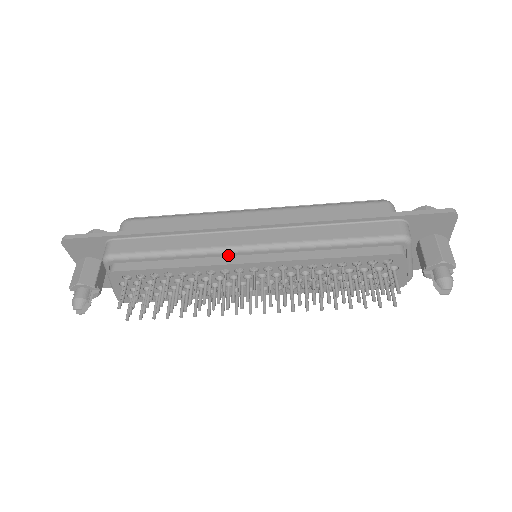
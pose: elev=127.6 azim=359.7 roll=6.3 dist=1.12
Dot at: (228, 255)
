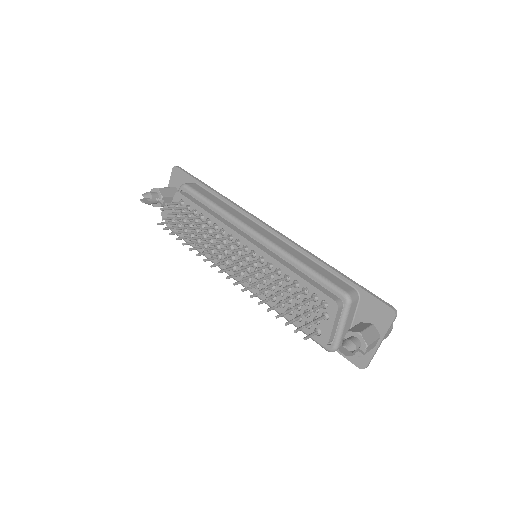
Dot at: (241, 229)
